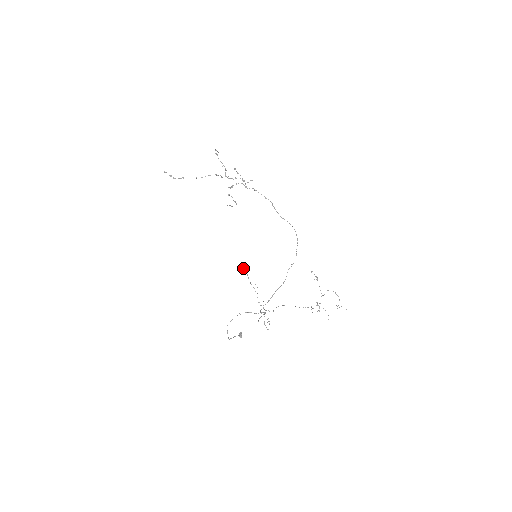
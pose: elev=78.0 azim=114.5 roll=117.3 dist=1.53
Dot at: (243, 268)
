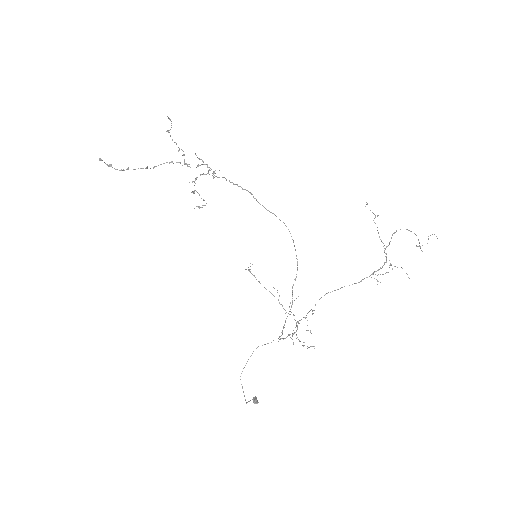
Dot at: occluded
